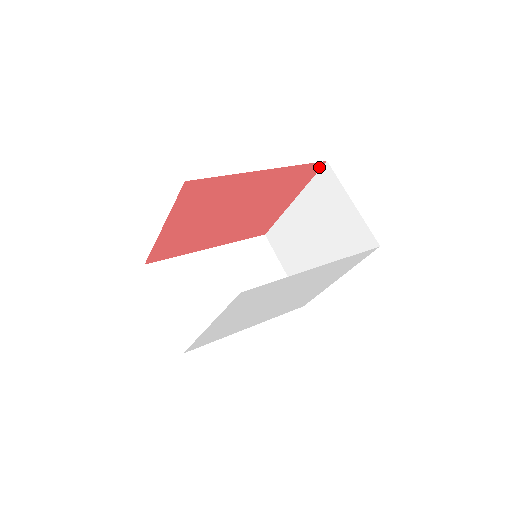
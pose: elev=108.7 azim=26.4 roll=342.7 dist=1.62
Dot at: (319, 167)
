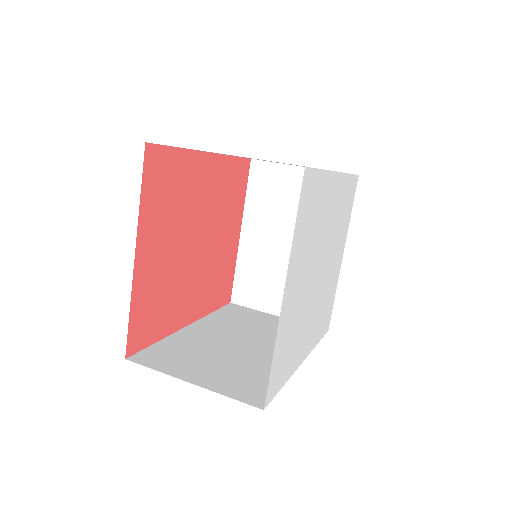
Dot at: (247, 169)
